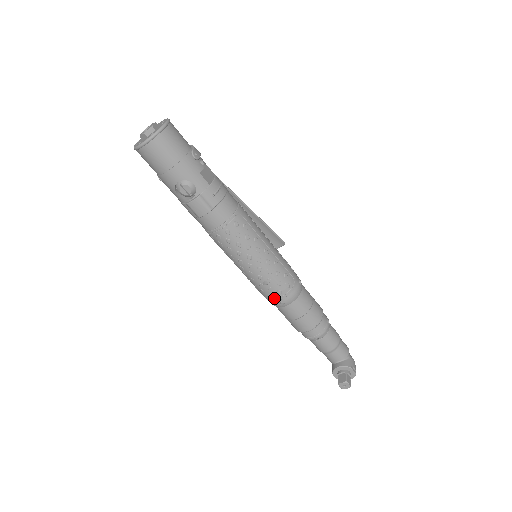
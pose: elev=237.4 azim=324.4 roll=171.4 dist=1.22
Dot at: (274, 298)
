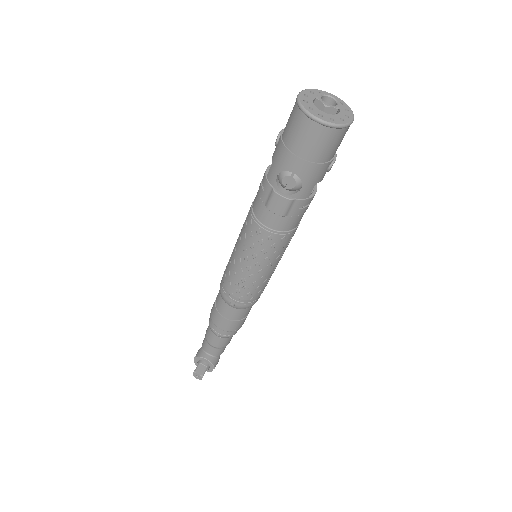
Dot at: (231, 296)
